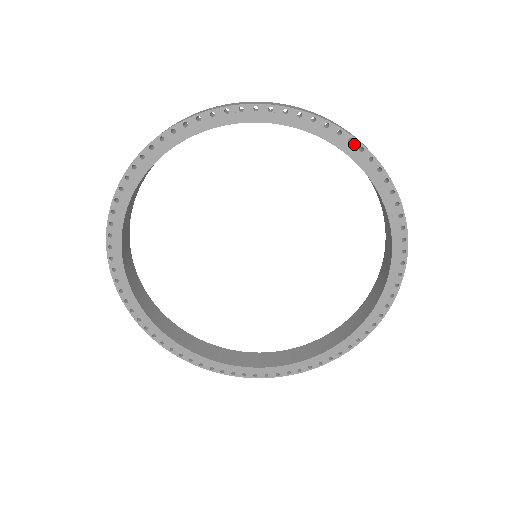
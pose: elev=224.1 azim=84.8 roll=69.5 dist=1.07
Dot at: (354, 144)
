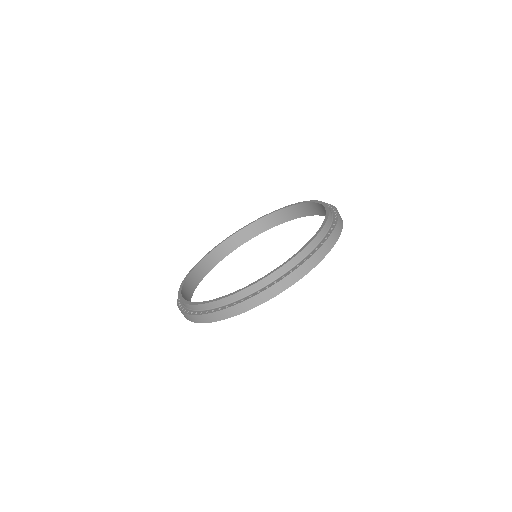
Dot at: (251, 308)
